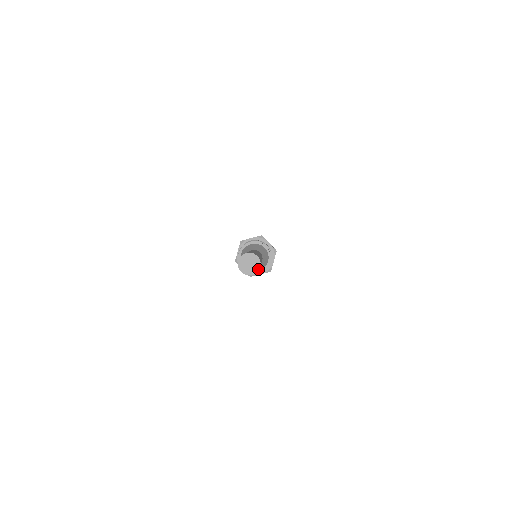
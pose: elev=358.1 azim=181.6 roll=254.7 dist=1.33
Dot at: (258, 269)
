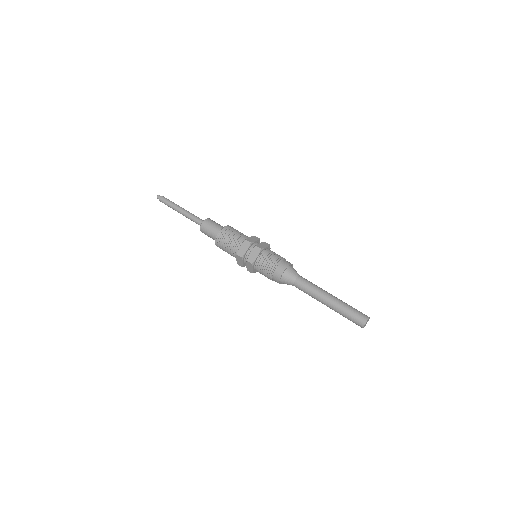
Dot at: occluded
